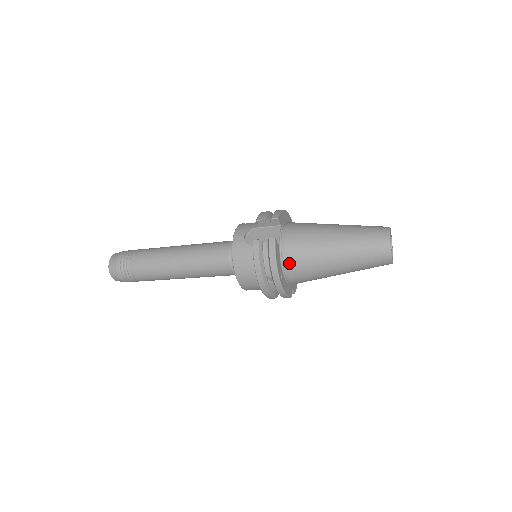
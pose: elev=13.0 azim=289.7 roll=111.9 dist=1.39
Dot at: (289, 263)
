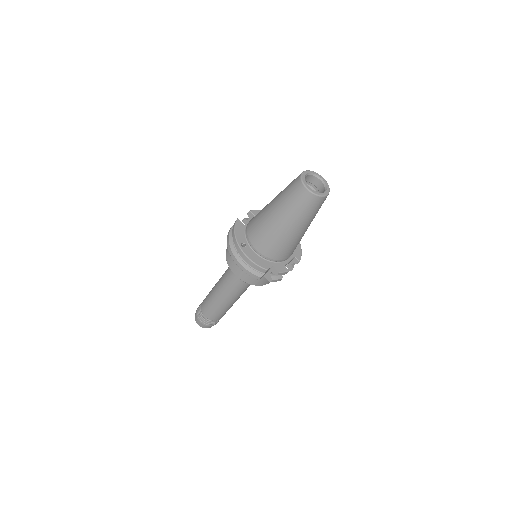
Dot at: (249, 233)
